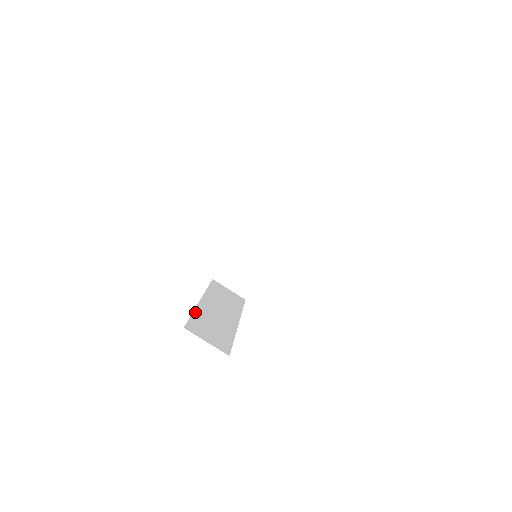
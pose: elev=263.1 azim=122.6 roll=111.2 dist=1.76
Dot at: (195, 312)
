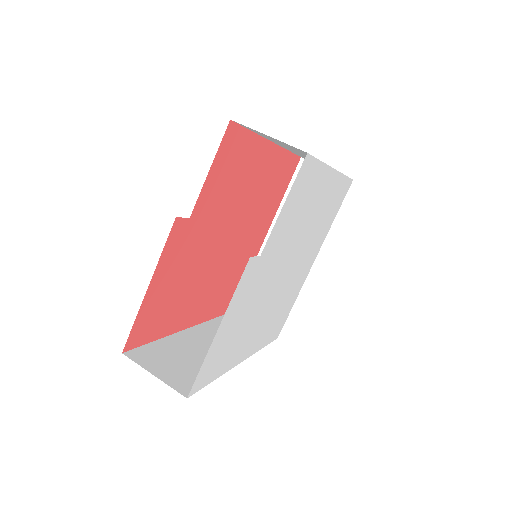
Dot at: (165, 339)
